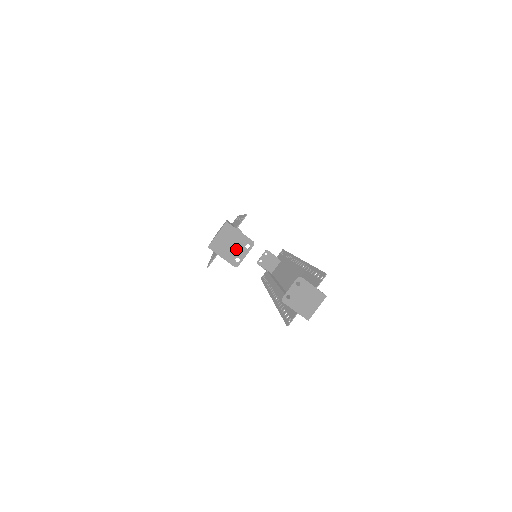
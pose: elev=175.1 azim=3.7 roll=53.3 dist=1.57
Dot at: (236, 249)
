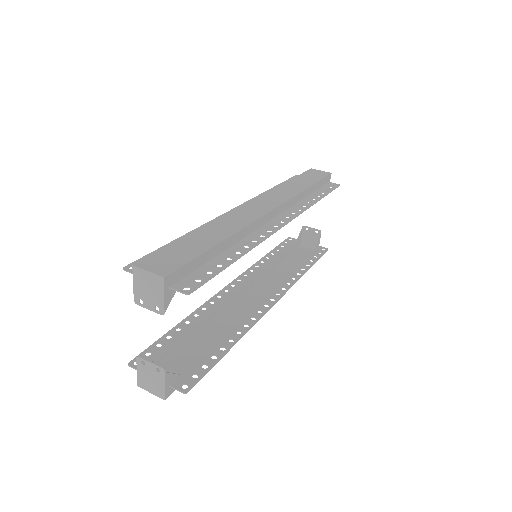
Dot at: (148, 297)
